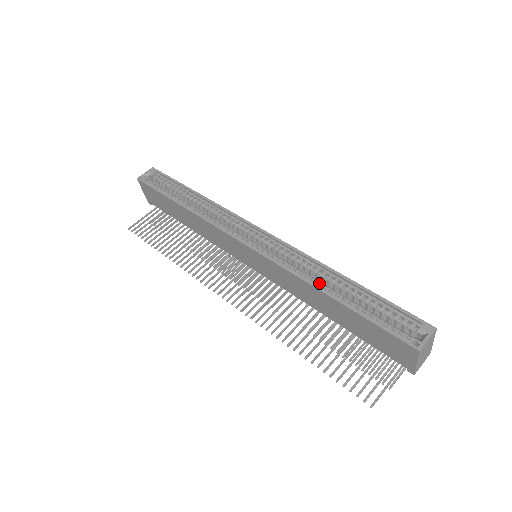
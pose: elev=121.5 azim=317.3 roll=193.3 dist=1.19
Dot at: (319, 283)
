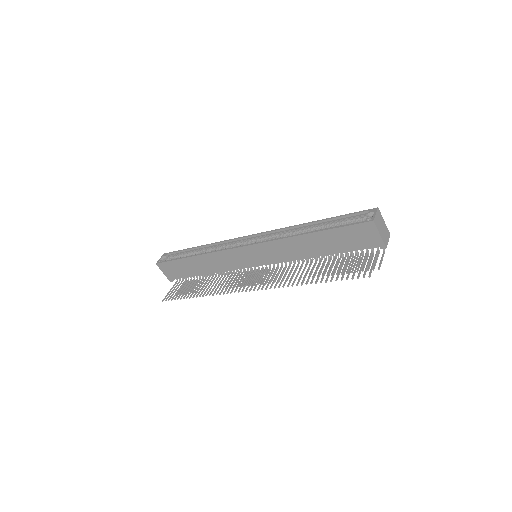
Dot at: occluded
